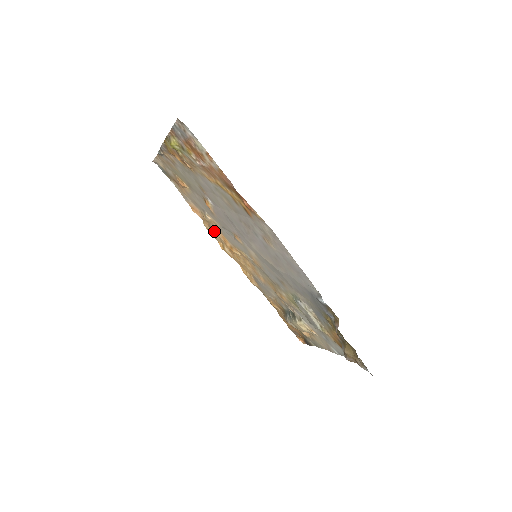
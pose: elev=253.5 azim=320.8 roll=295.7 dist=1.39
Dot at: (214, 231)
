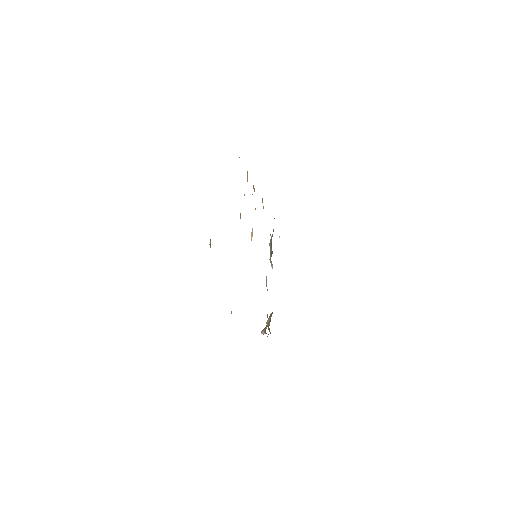
Dot at: occluded
